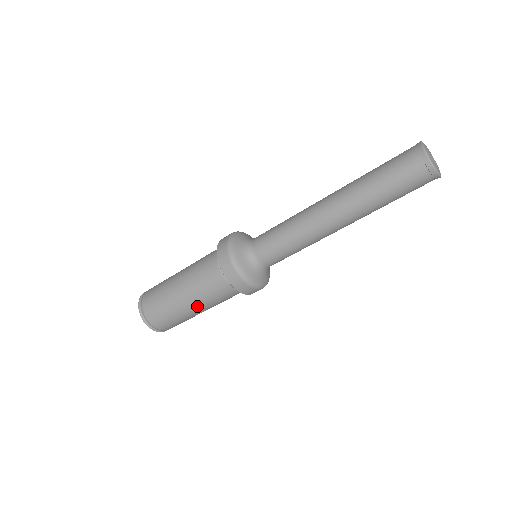
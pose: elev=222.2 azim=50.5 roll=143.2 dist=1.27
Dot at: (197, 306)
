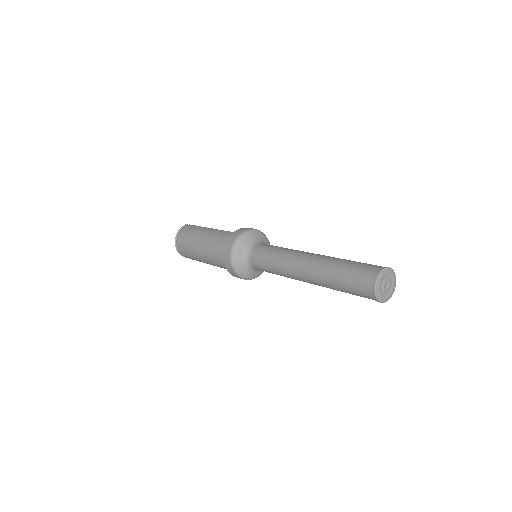
Dot at: occluded
